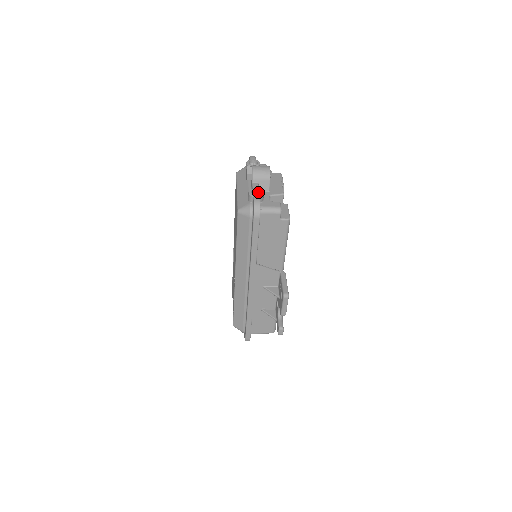
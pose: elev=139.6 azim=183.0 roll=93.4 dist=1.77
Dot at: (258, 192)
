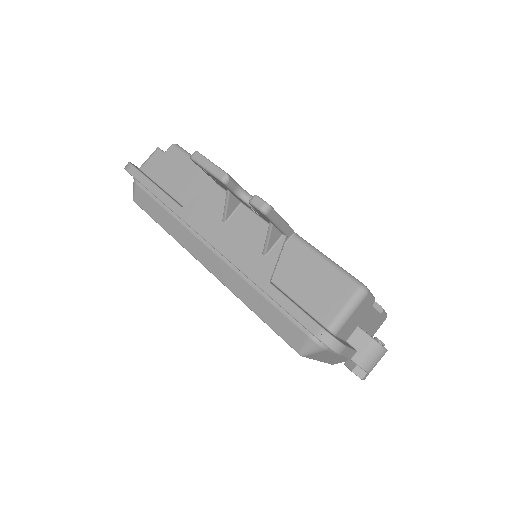
Dot at: occluded
